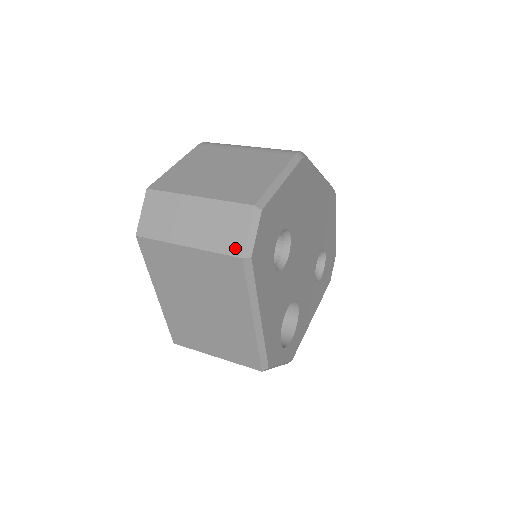
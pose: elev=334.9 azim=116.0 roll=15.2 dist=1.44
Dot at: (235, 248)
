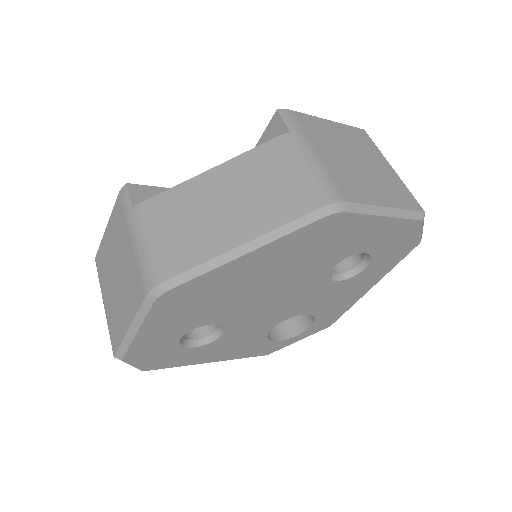
Dot at: occluded
